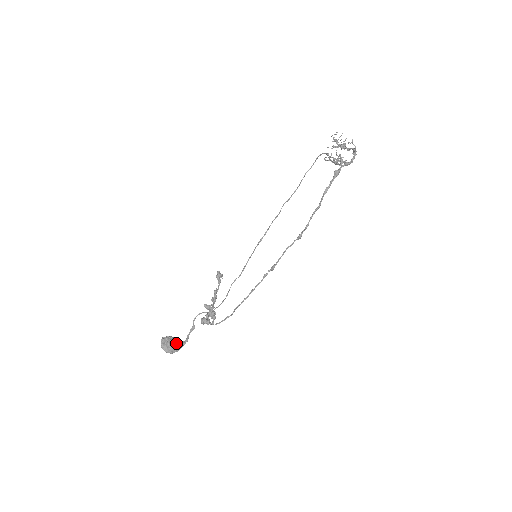
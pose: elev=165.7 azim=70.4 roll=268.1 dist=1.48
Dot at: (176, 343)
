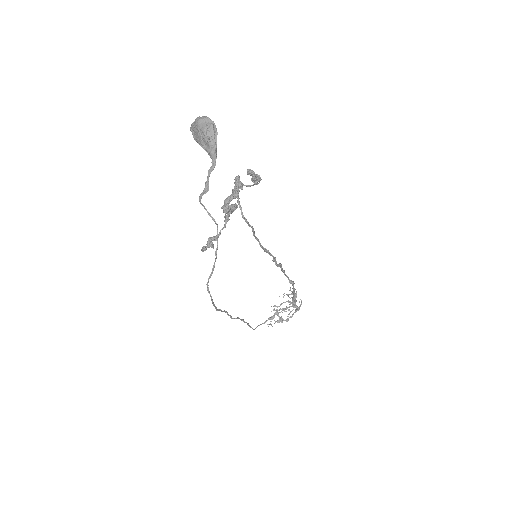
Dot at: occluded
